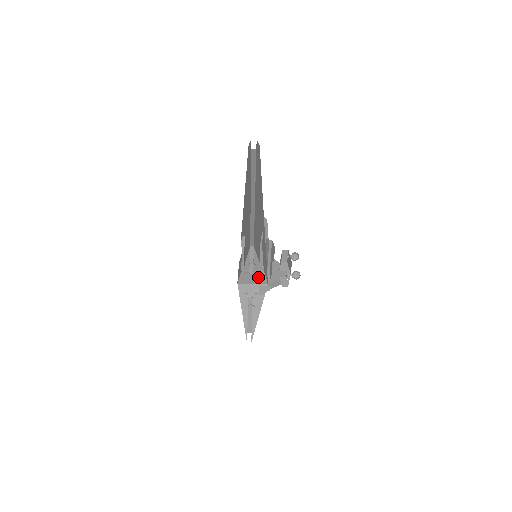
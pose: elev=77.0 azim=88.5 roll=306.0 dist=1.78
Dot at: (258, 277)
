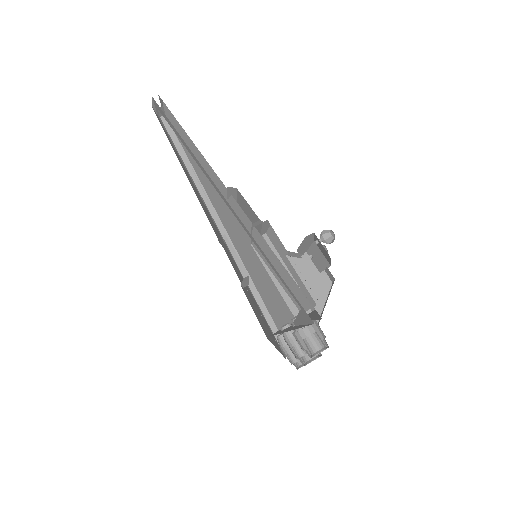
Dot at: occluded
